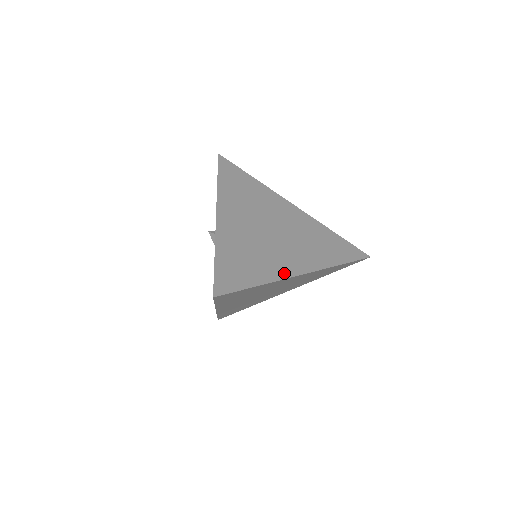
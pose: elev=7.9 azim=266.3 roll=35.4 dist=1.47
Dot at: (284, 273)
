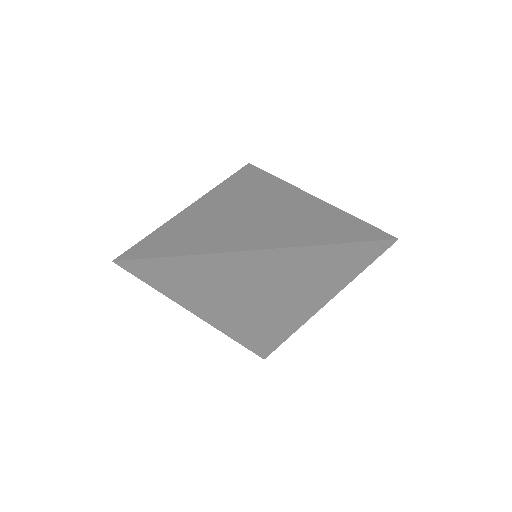
Dot at: (227, 248)
